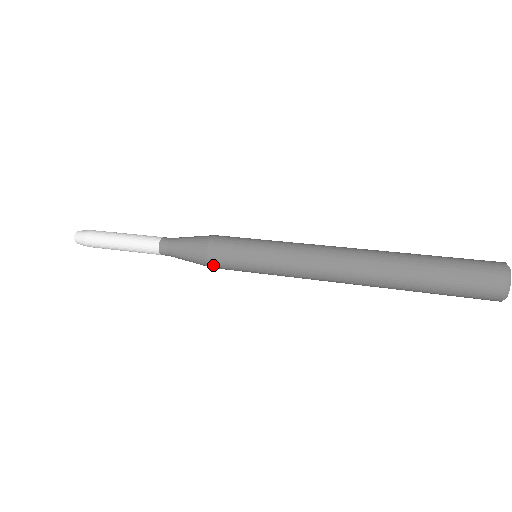
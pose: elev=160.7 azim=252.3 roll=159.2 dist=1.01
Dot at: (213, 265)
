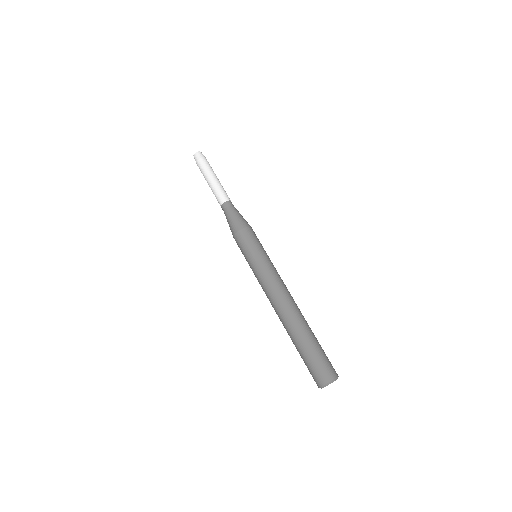
Dot at: occluded
